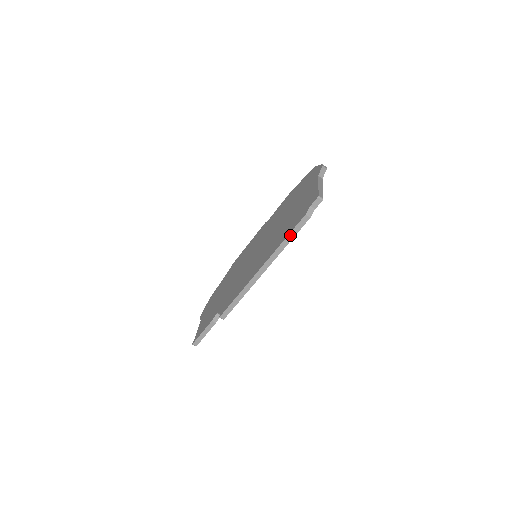
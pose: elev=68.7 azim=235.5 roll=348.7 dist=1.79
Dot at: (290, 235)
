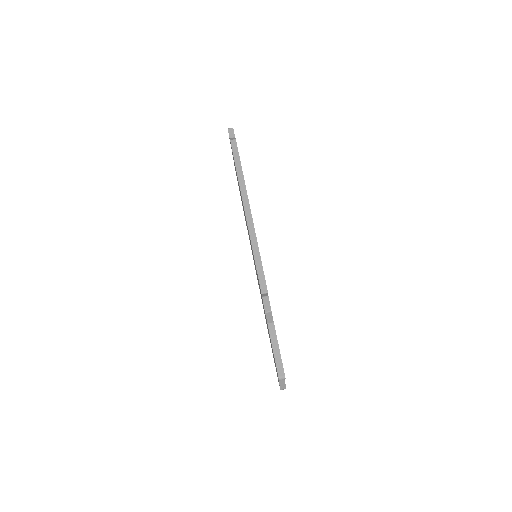
Dot at: (236, 163)
